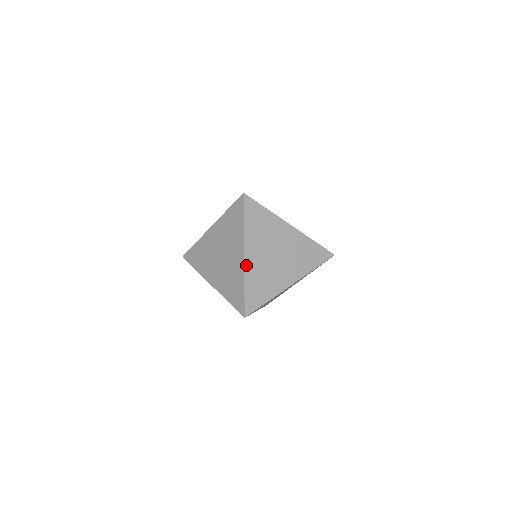
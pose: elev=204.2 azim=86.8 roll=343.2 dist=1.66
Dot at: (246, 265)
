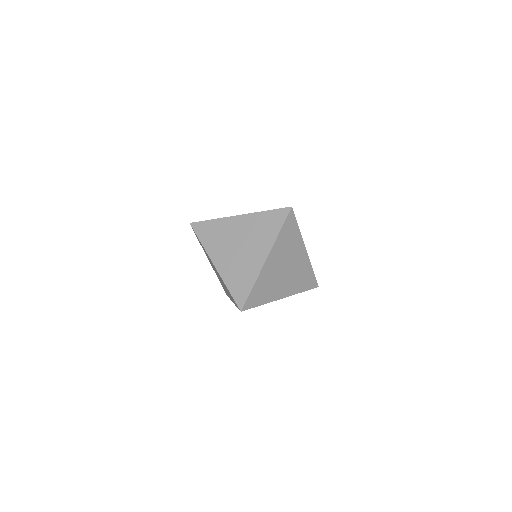
Dot at: occluded
